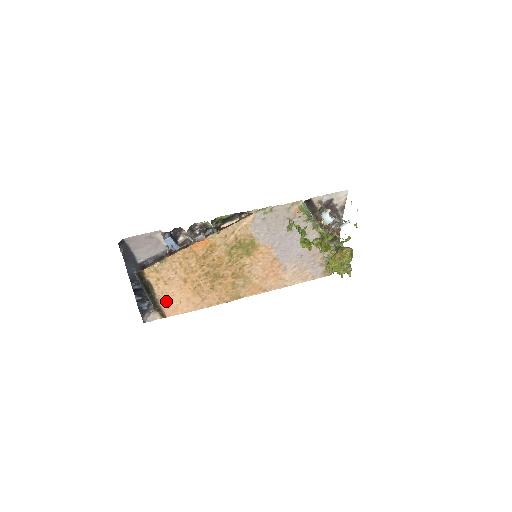
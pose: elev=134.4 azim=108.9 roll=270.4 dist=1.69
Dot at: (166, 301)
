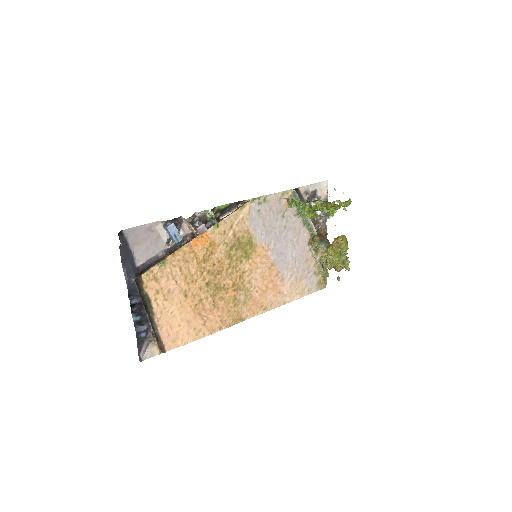
Dot at: (165, 326)
